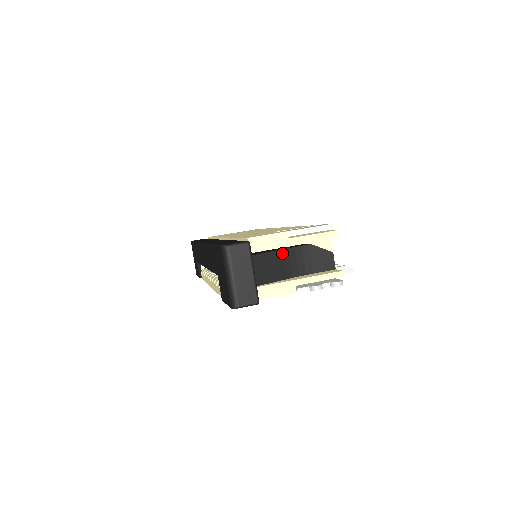
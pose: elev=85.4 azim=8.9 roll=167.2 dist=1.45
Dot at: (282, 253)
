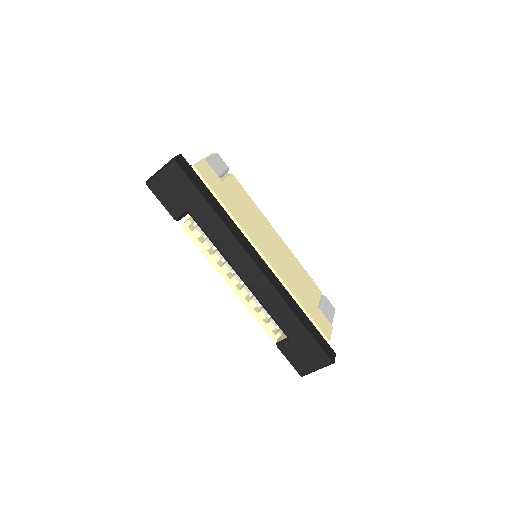
Dot at: occluded
